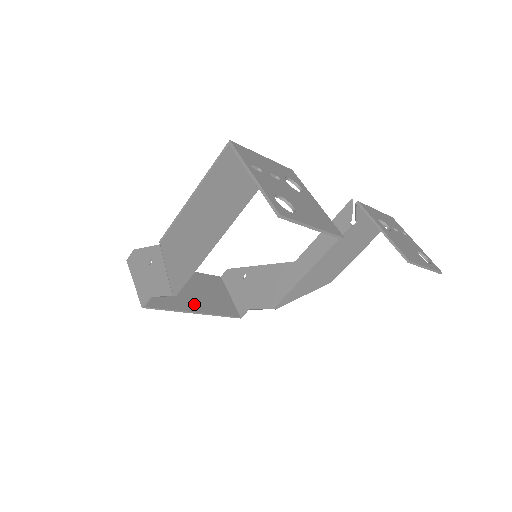
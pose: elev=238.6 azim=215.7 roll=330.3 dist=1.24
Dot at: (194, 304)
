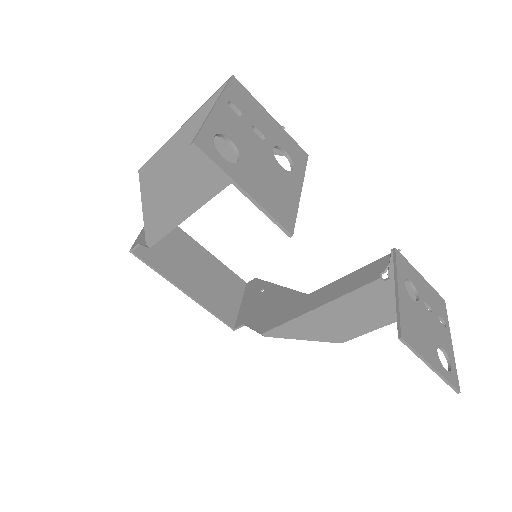
Dot at: (190, 284)
